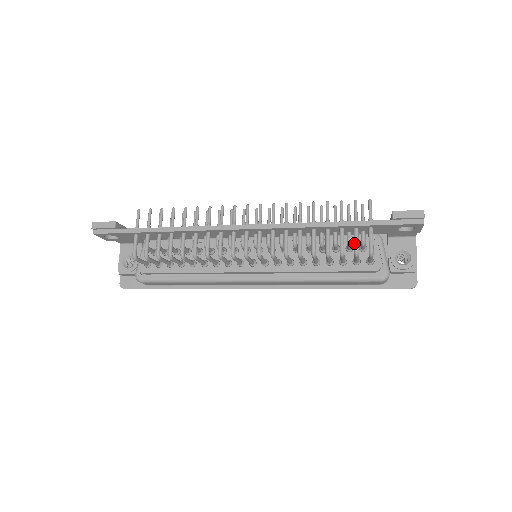
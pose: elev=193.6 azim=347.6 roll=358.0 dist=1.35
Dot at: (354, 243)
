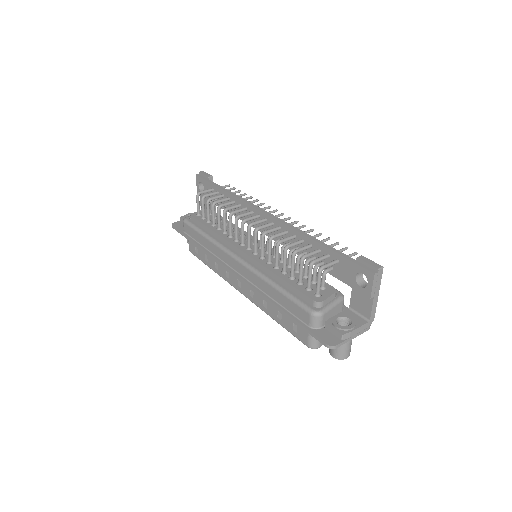
Dot at: (317, 258)
